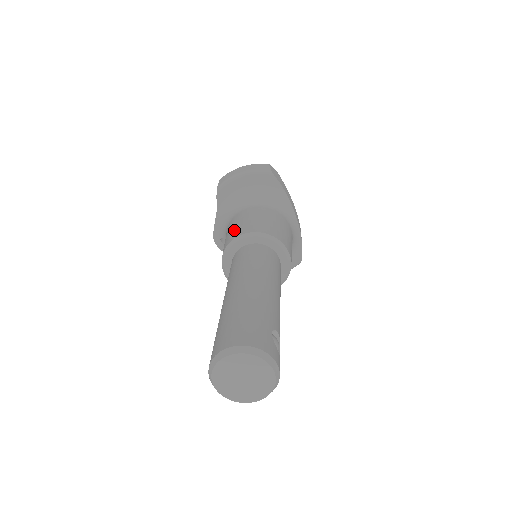
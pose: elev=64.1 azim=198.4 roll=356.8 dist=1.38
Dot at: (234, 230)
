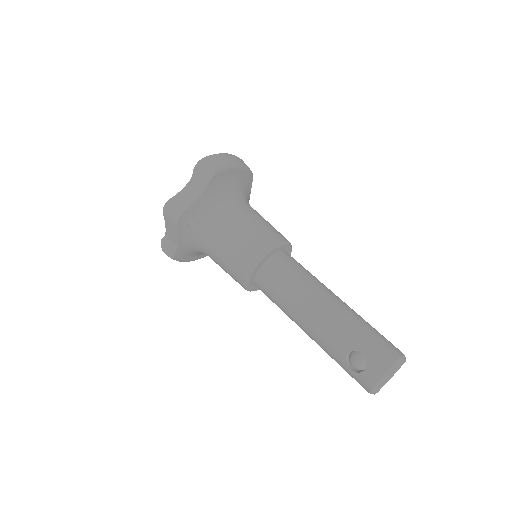
Dot at: (262, 230)
